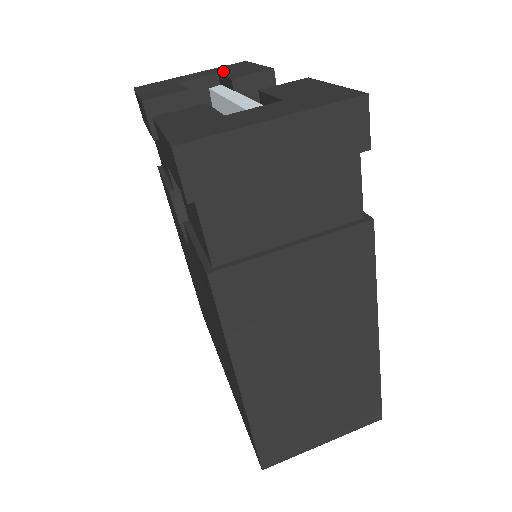
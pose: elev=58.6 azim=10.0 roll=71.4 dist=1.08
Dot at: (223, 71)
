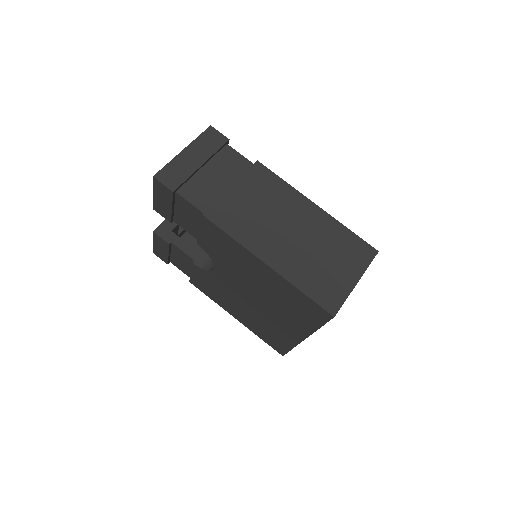
Dot at: occluded
